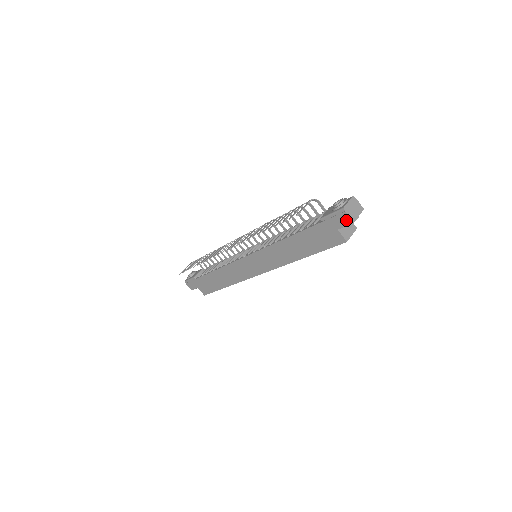
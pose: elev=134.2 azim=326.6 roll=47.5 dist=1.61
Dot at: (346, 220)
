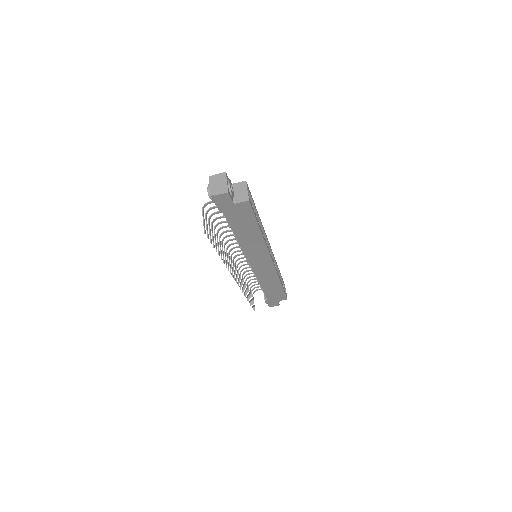
Dot at: (224, 197)
